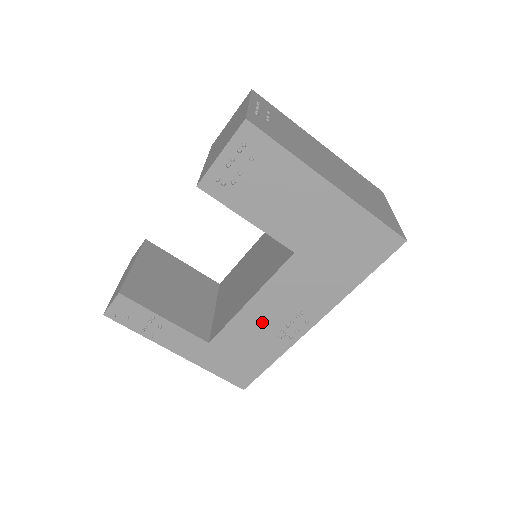
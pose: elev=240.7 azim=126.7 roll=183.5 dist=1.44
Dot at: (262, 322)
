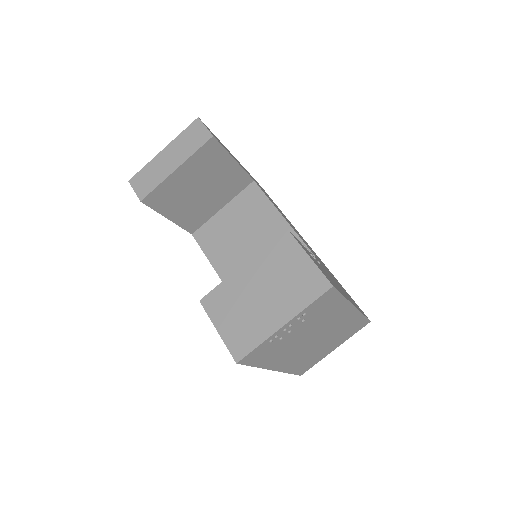
Dot at: occluded
